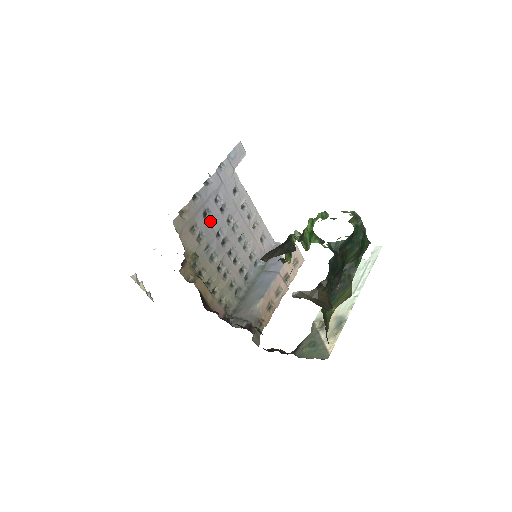
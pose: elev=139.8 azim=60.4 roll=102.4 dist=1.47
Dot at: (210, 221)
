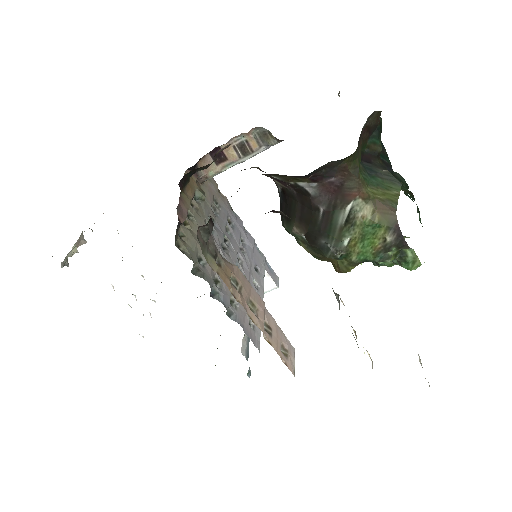
Dot at: (227, 231)
